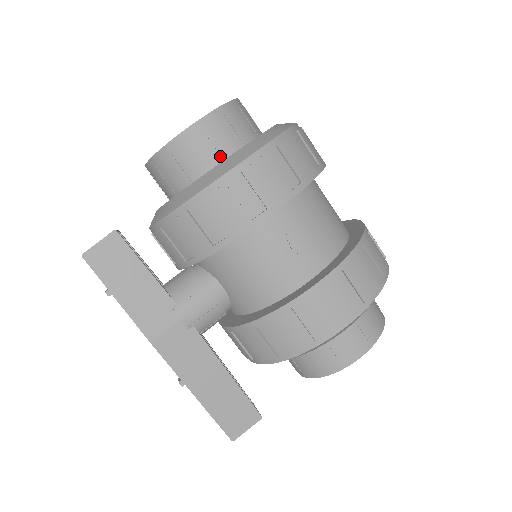
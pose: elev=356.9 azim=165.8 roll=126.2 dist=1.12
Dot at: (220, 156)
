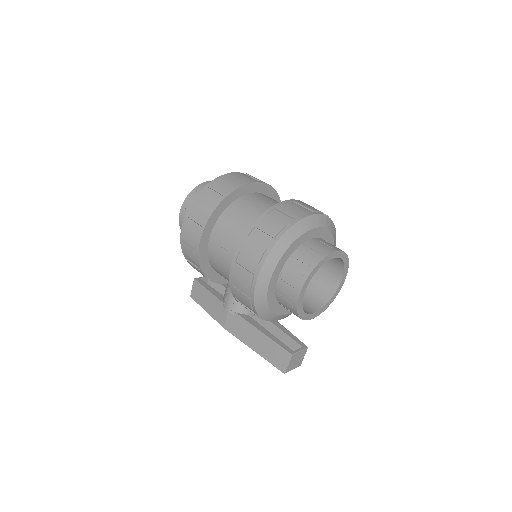
Dot at: occluded
